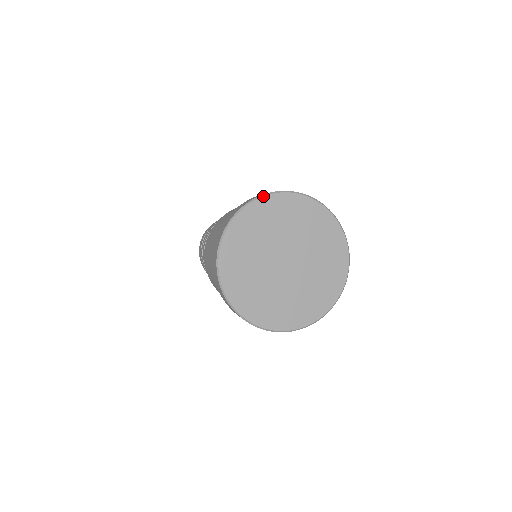
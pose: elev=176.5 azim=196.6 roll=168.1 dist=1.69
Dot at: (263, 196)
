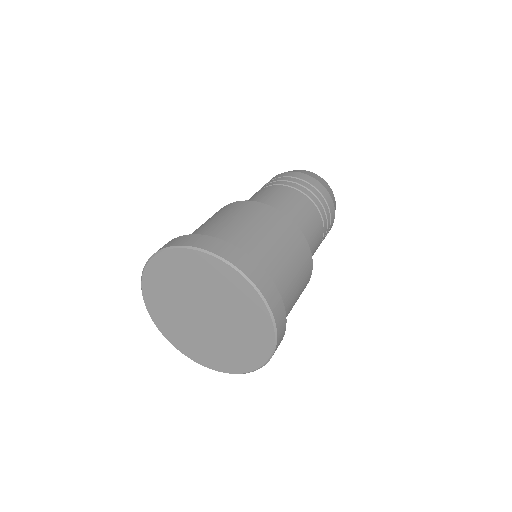
Dot at: (186, 248)
